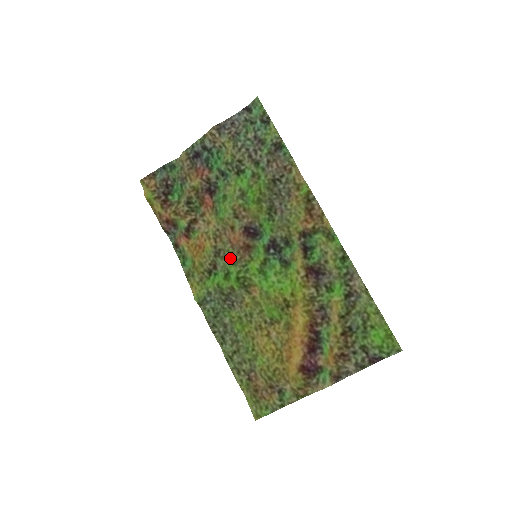
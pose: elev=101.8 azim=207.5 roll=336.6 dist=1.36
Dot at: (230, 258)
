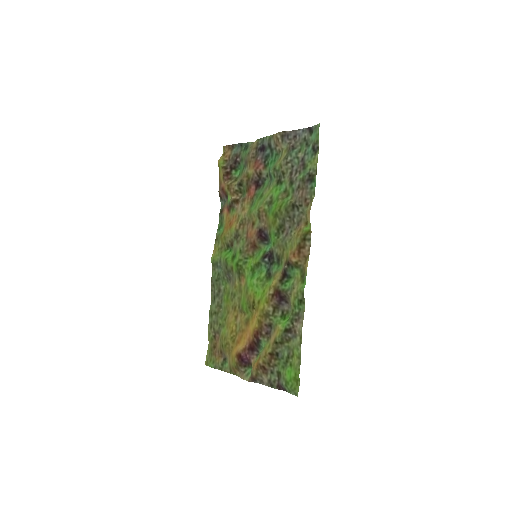
Dot at: (241, 246)
